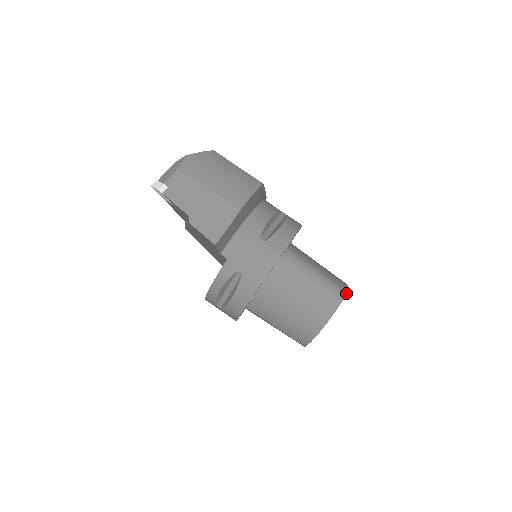
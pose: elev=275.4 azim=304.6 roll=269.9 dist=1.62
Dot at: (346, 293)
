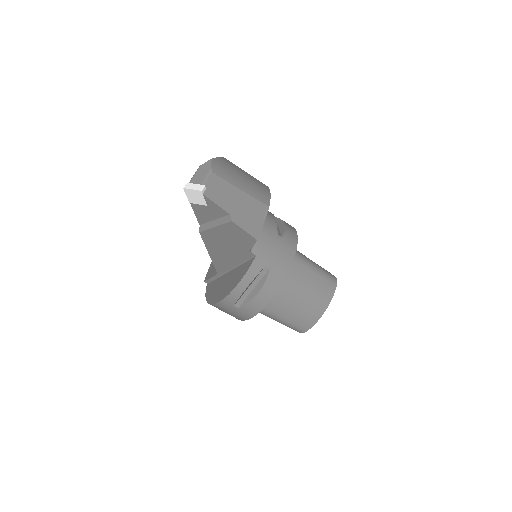
Dot at: (336, 278)
